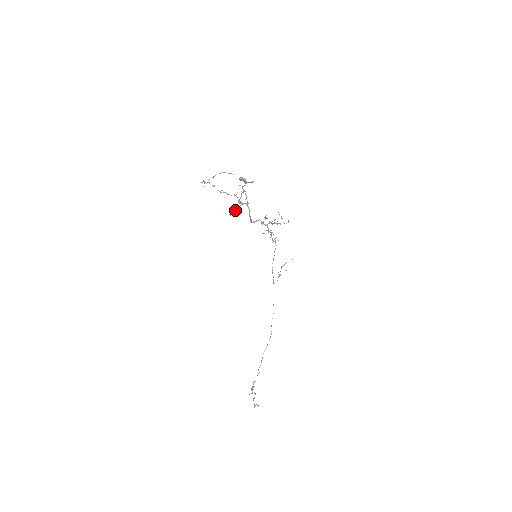
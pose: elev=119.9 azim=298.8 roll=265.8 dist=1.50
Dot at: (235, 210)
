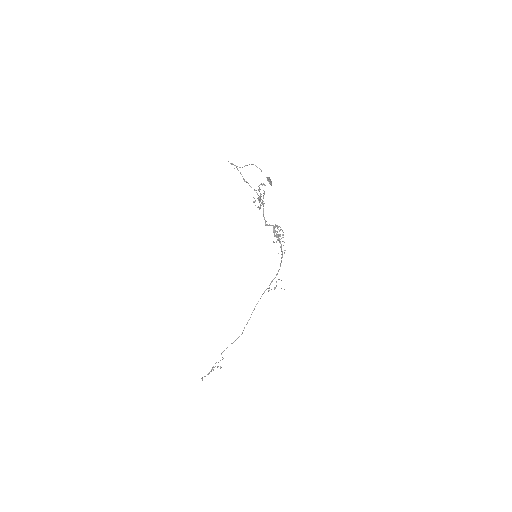
Dot at: occluded
